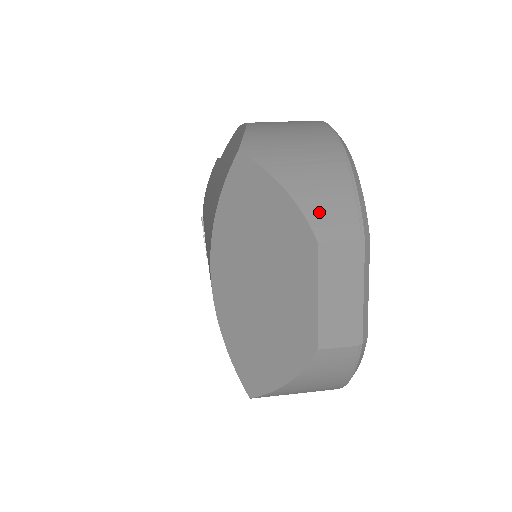
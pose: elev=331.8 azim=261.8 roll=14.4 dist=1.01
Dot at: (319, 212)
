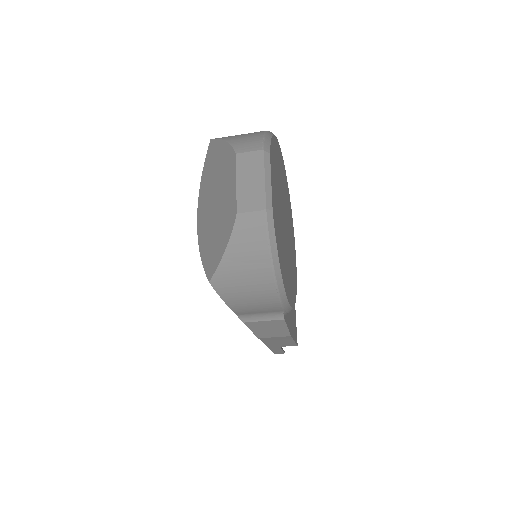
Dot at: (240, 144)
